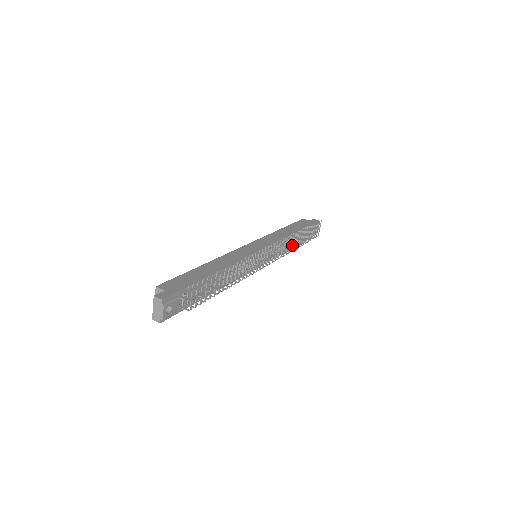
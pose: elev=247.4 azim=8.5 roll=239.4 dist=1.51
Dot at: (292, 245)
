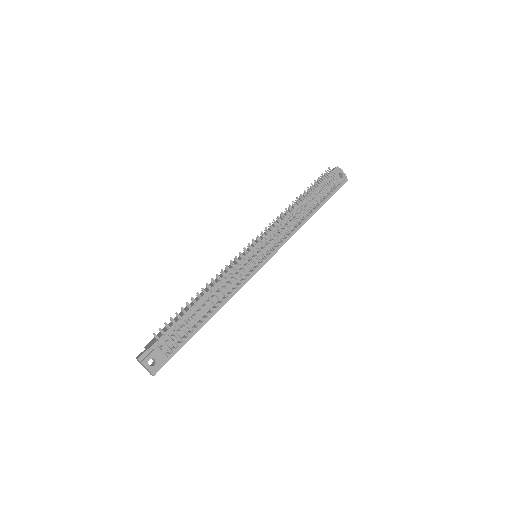
Dot at: (293, 219)
